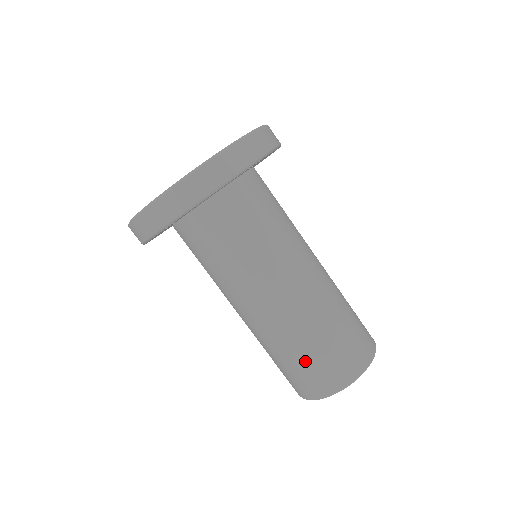
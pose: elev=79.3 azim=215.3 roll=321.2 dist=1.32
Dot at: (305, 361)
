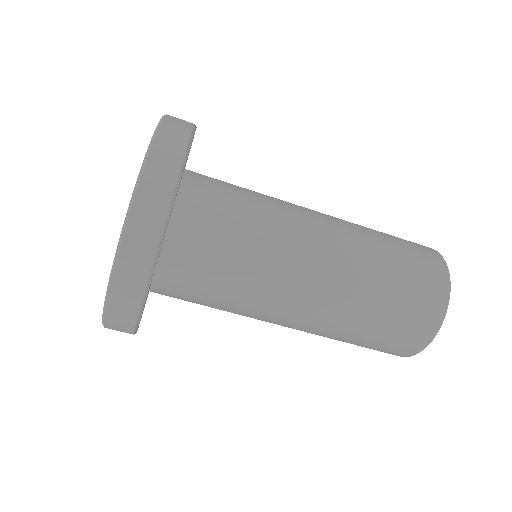
Dot at: (396, 301)
